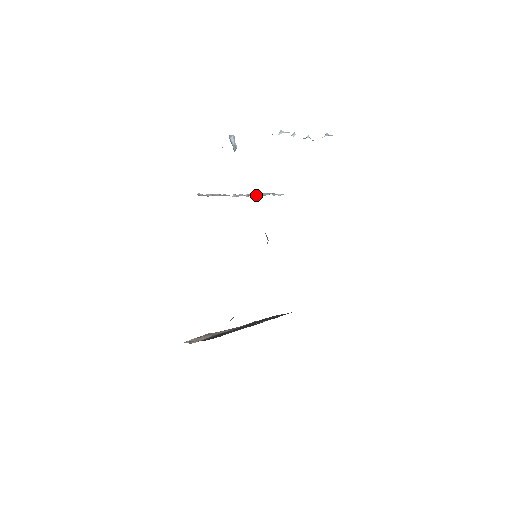
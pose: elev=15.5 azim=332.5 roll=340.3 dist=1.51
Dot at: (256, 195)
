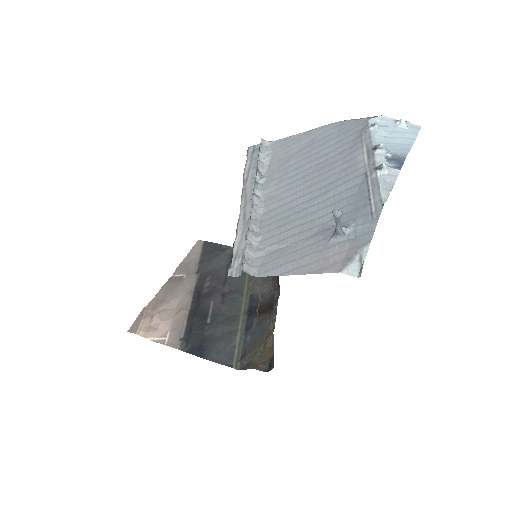
Dot at: (260, 179)
